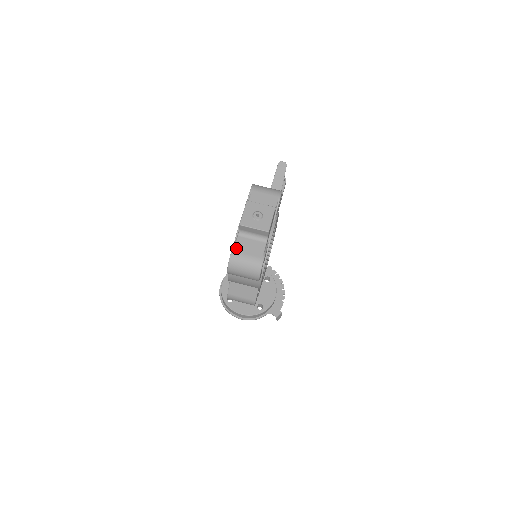
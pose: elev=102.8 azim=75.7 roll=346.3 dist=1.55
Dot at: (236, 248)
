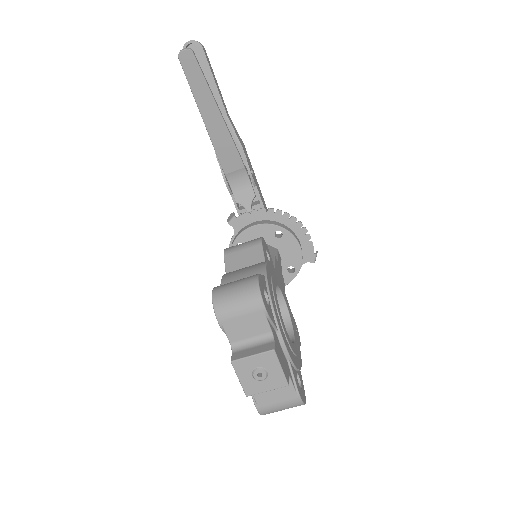
Dot at: (259, 404)
